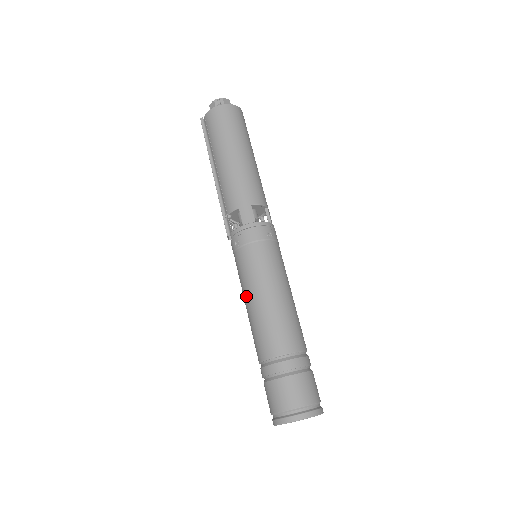
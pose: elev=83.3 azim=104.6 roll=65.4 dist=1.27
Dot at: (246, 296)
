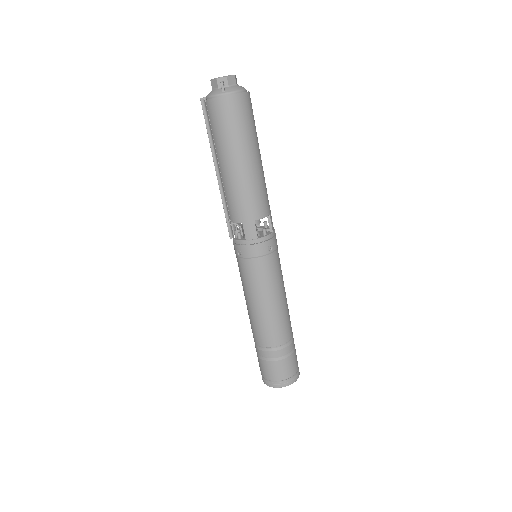
Dot at: (246, 296)
